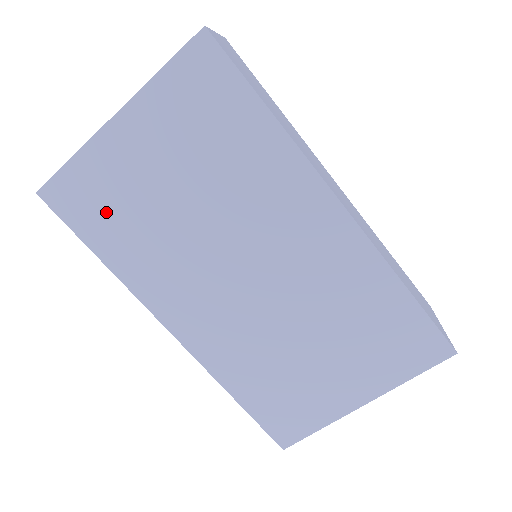
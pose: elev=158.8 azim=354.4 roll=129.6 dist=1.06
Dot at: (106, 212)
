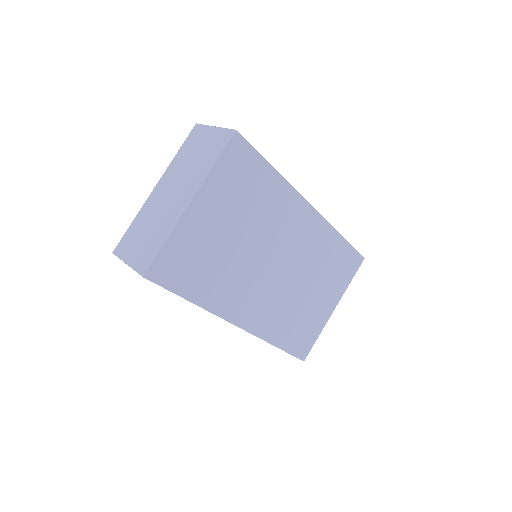
Dot at: (192, 268)
